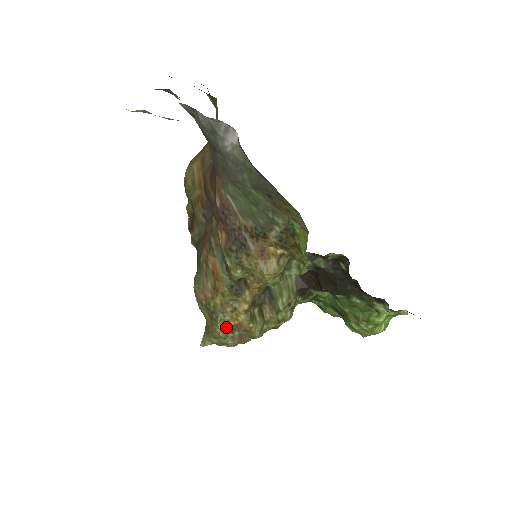
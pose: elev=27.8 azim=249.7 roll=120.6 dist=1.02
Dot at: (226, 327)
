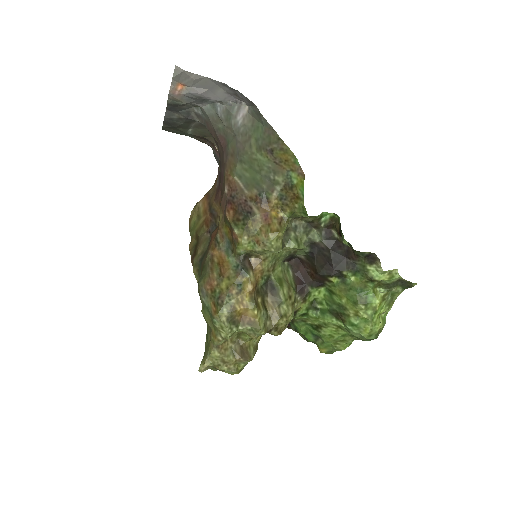
Dot at: (231, 312)
